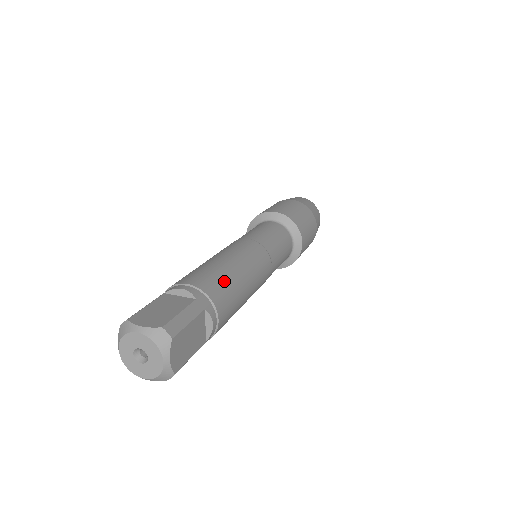
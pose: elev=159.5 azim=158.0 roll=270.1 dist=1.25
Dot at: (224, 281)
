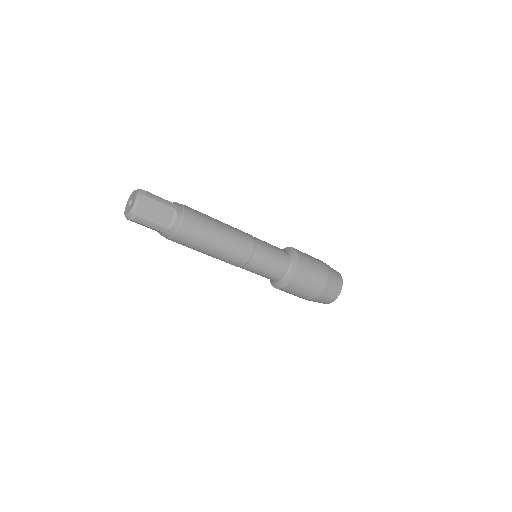
Dot at: occluded
